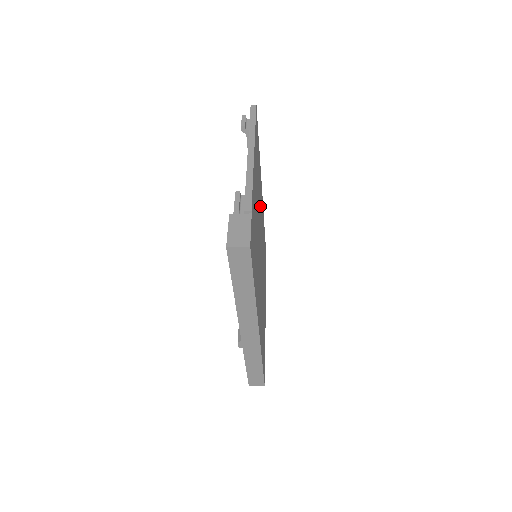
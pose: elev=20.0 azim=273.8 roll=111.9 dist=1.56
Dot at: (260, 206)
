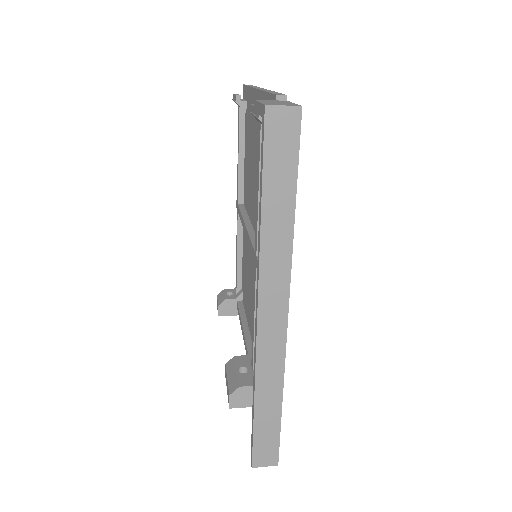
Dot at: occluded
